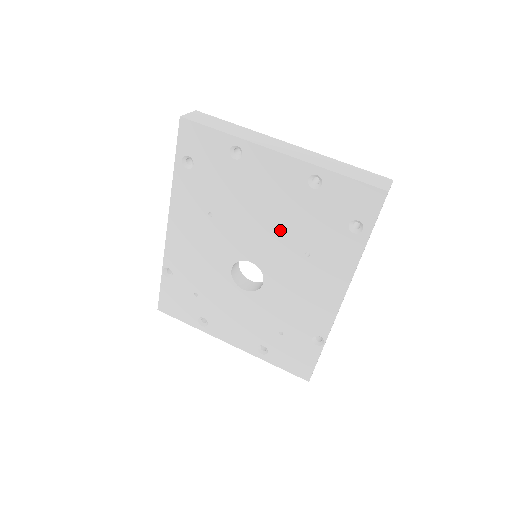
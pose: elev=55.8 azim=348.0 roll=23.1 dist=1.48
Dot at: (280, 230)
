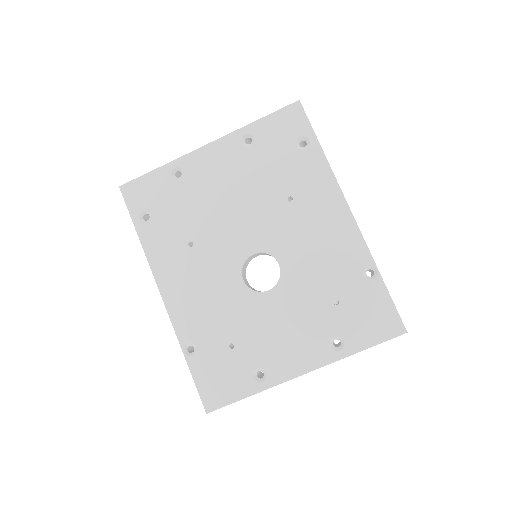
Dot at: (254, 201)
